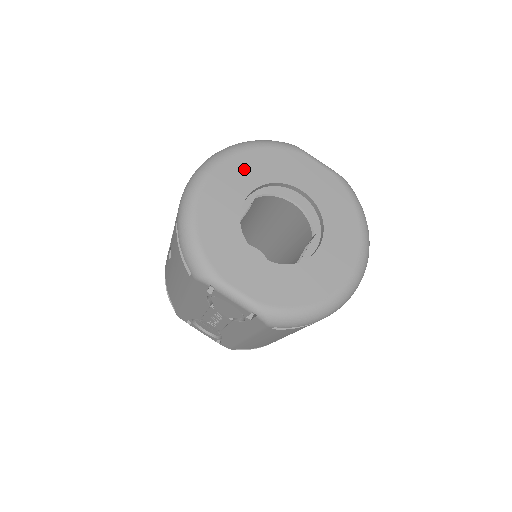
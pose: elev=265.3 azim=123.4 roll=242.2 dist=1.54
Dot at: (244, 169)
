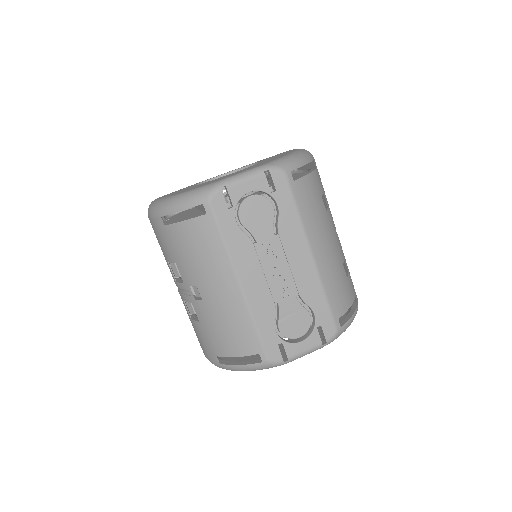
Dot at: occluded
